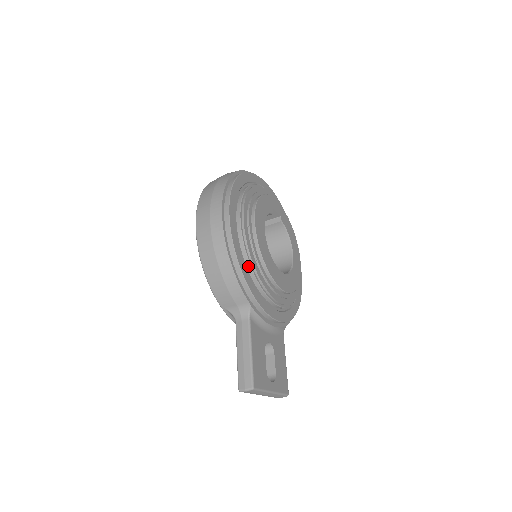
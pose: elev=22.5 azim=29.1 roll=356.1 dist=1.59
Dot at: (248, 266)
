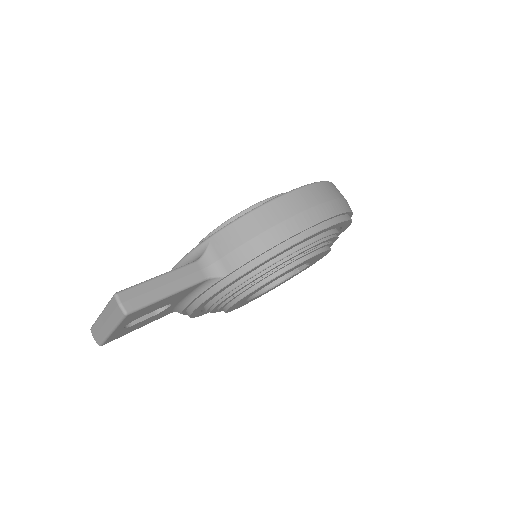
Dot at: (271, 262)
